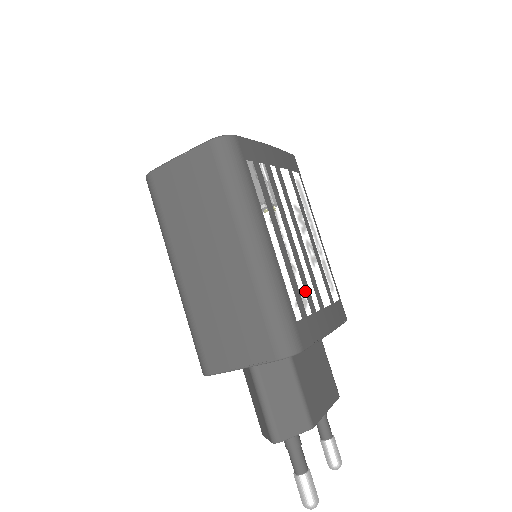
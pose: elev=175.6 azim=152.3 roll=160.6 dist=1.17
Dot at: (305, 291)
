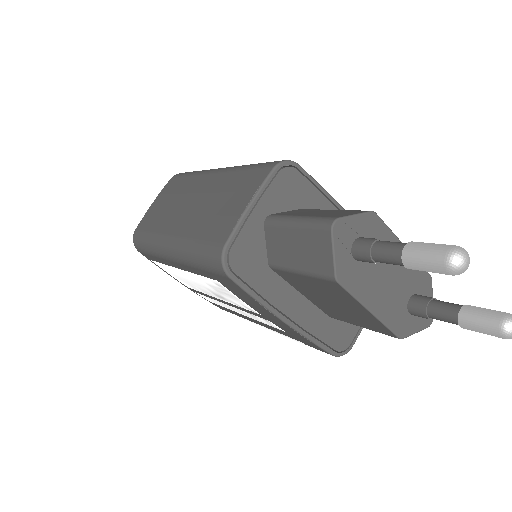
Dot at: occluded
